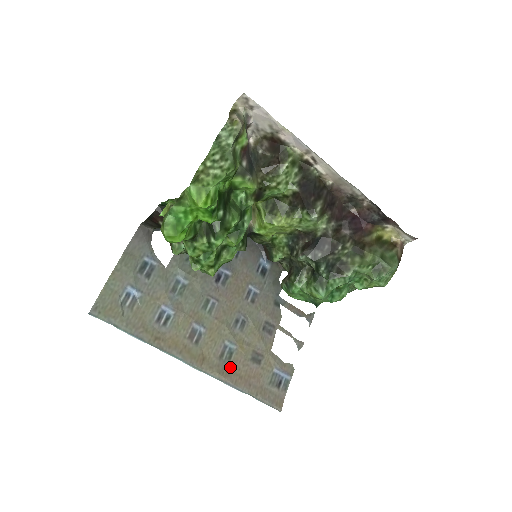
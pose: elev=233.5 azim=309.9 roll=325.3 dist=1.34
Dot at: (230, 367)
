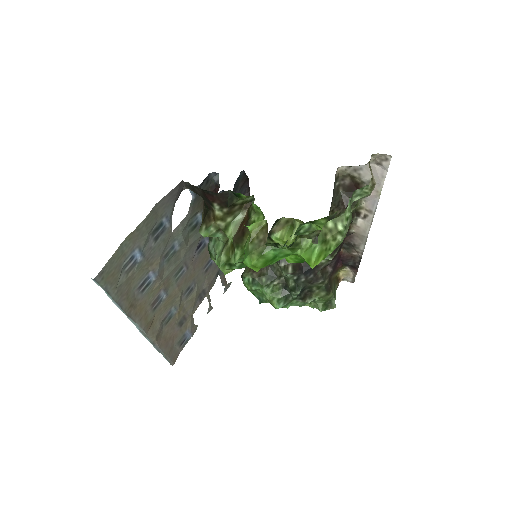
Dot at: (163, 330)
